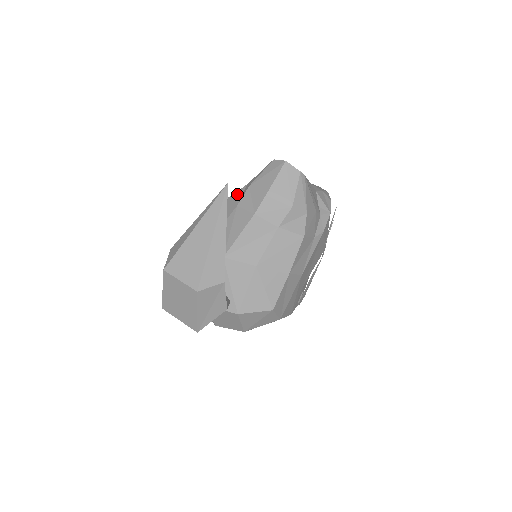
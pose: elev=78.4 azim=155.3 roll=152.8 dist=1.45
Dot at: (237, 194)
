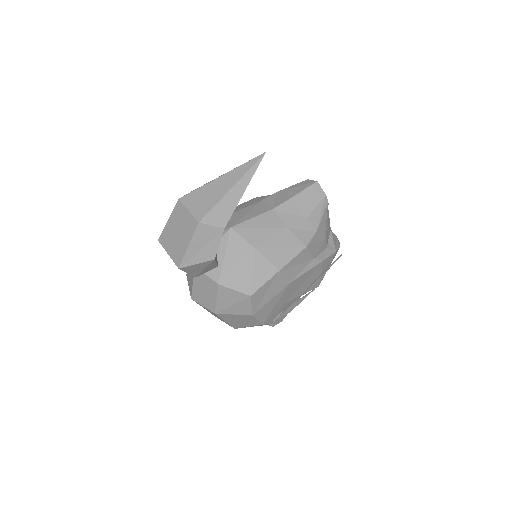
Dot at: (264, 196)
